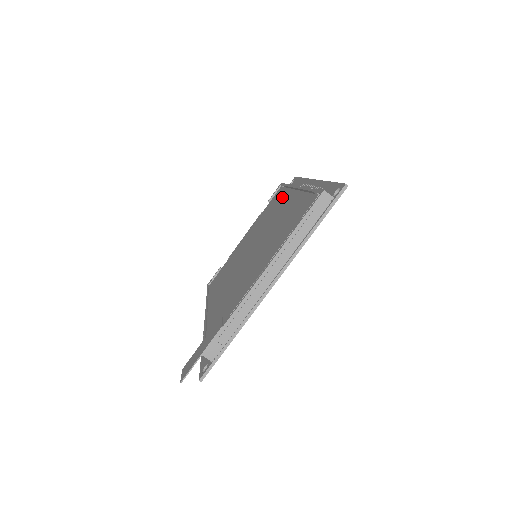
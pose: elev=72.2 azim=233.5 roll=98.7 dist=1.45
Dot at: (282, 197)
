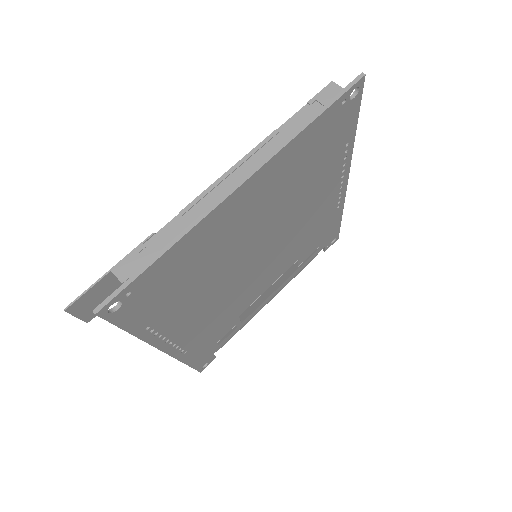
Dot at: occluded
